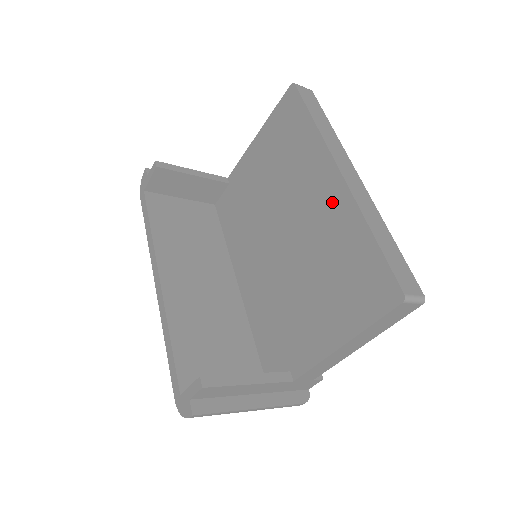
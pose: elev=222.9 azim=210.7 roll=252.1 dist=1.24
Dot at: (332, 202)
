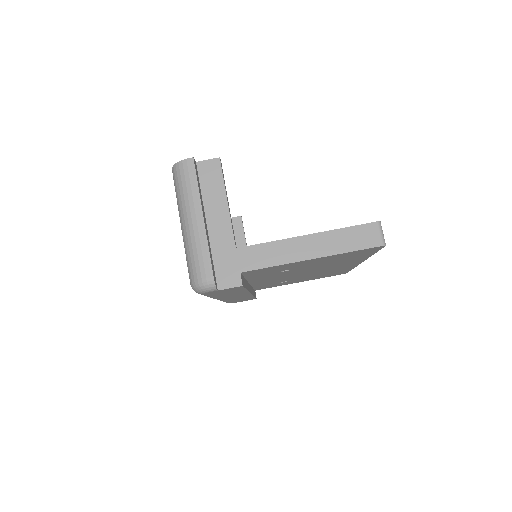
Dot at: occluded
